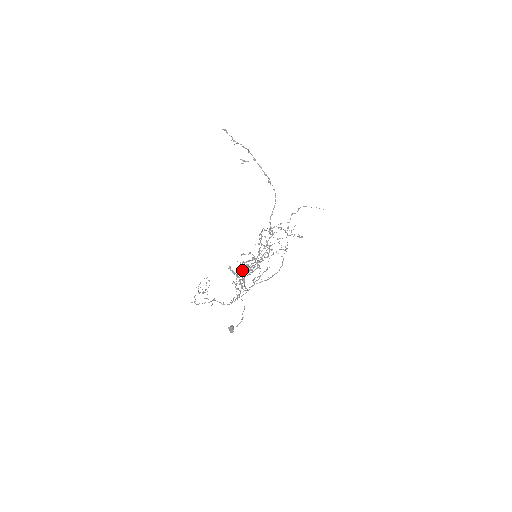
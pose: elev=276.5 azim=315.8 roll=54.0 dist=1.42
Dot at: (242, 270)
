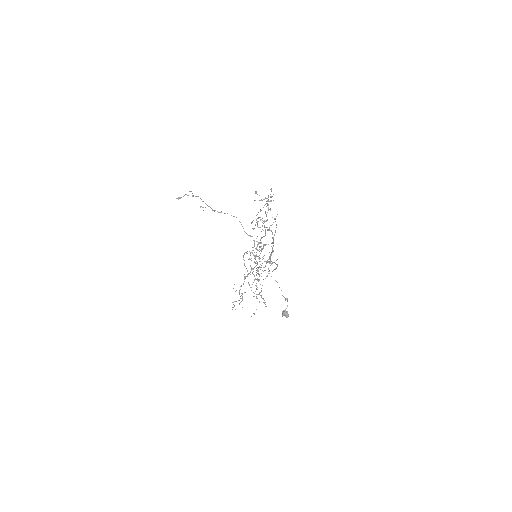
Dot at: (260, 227)
